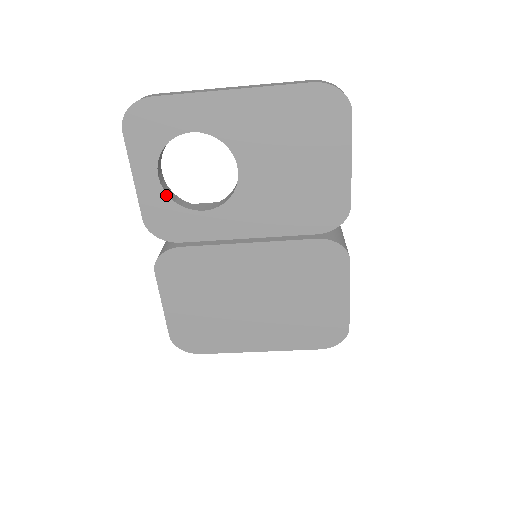
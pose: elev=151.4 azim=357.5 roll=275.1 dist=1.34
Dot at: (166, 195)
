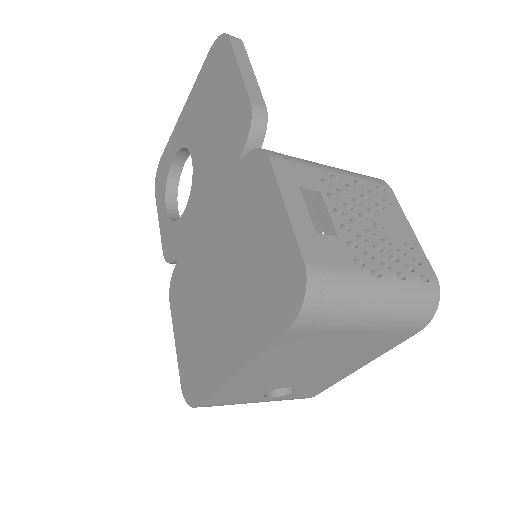
Dot at: (169, 220)
